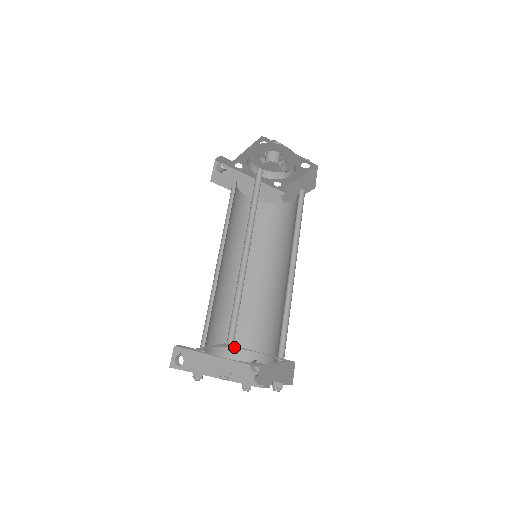
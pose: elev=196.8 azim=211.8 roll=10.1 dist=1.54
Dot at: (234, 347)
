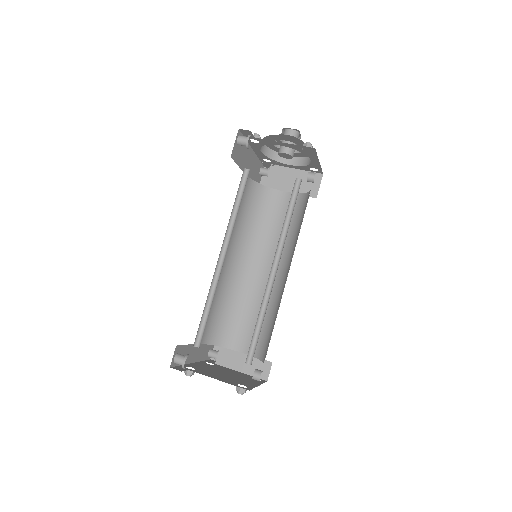
Dot at: occluded
